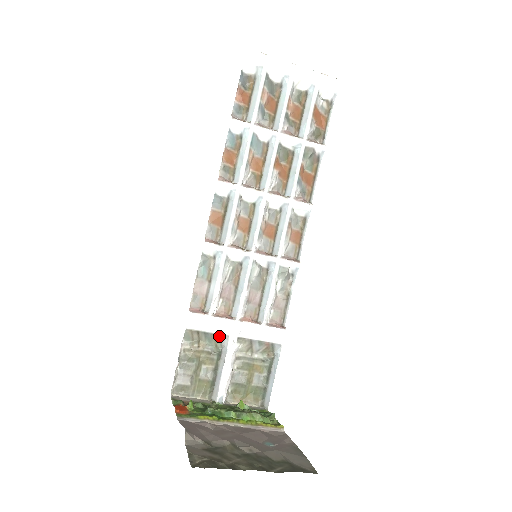
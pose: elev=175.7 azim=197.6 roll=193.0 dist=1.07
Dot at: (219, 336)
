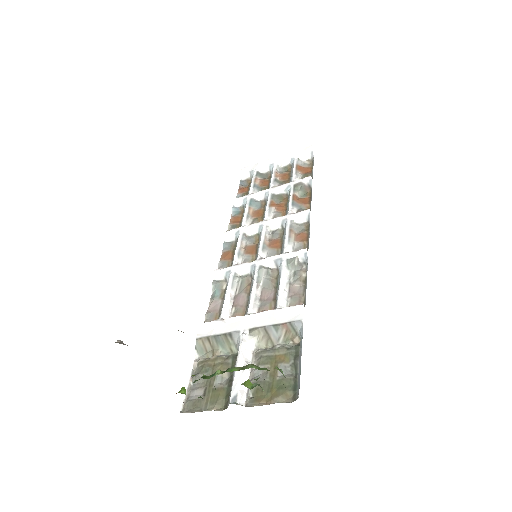
Dot at: (230, 335)
